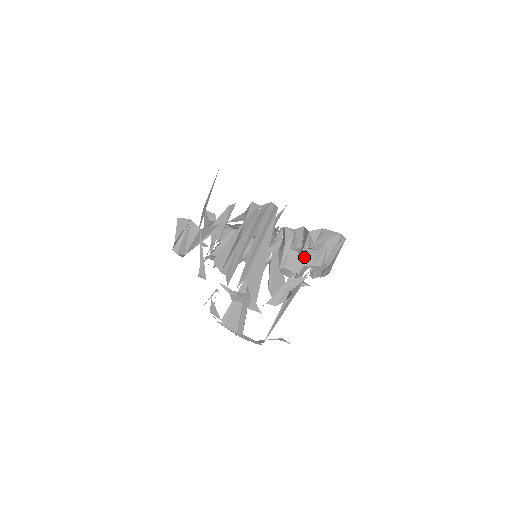
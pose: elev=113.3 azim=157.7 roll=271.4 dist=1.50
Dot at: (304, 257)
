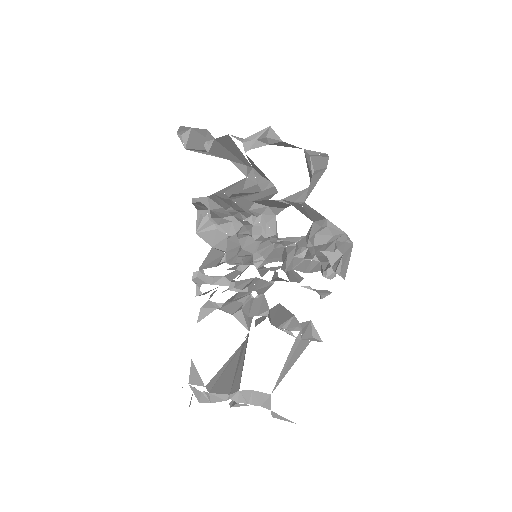
Dot at: (312, 252)
